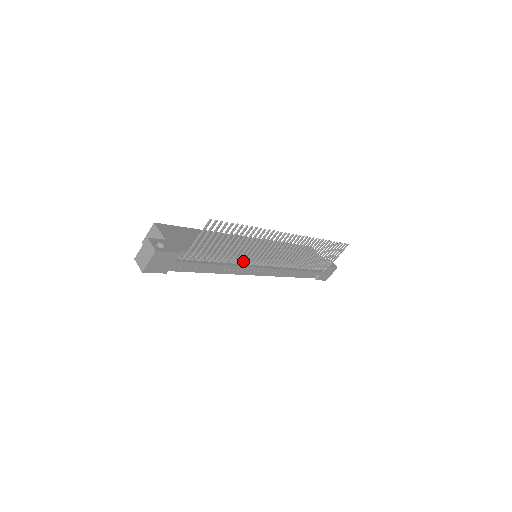
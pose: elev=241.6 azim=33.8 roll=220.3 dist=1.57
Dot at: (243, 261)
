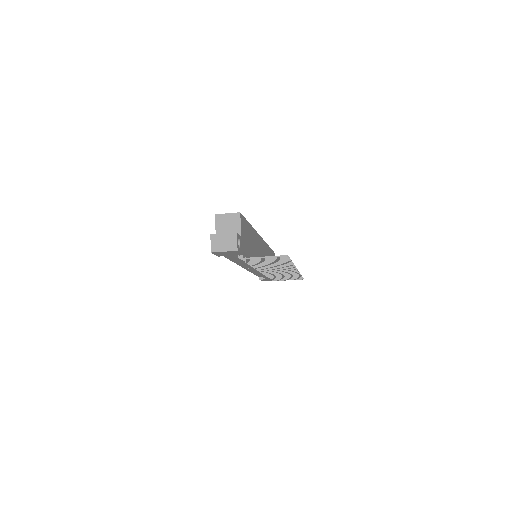
Dot at: occluded
